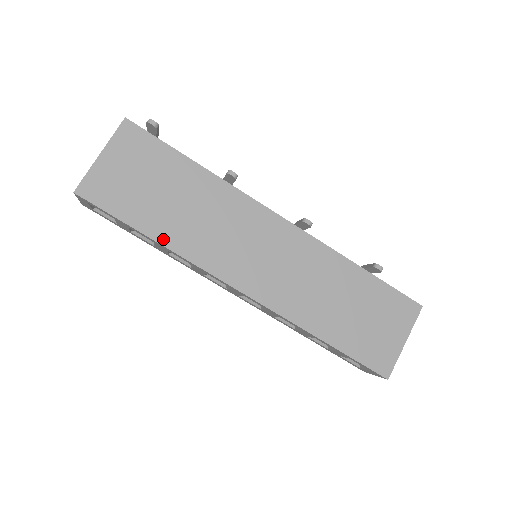
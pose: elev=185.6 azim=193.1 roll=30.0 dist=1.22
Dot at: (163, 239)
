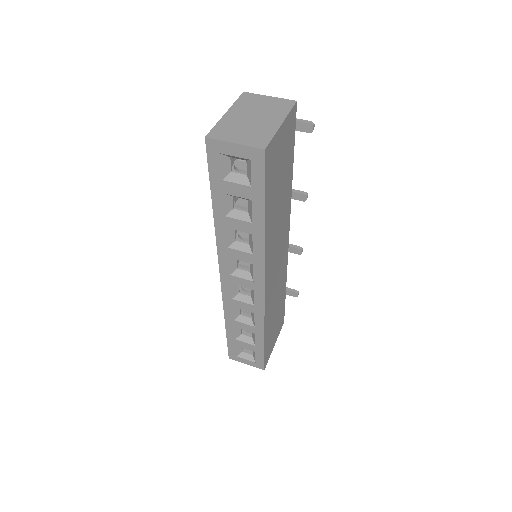
Dot at: (267, 227)
